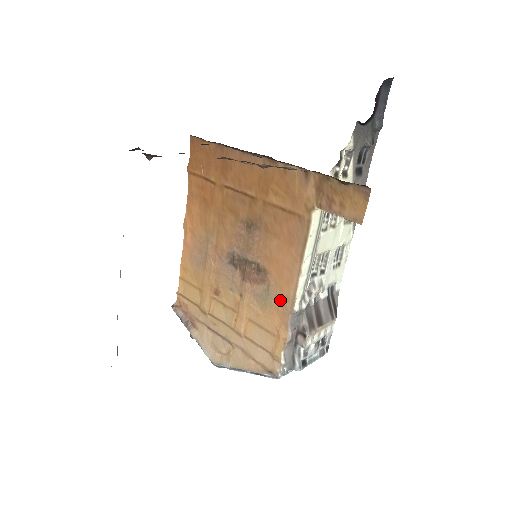
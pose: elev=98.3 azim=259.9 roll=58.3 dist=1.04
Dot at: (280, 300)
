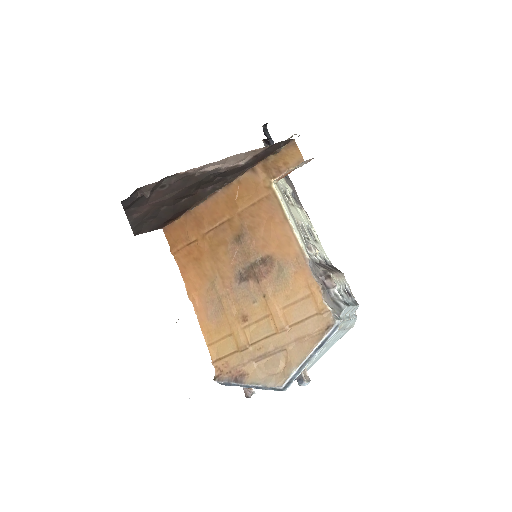
Dot at: (293, 263)
